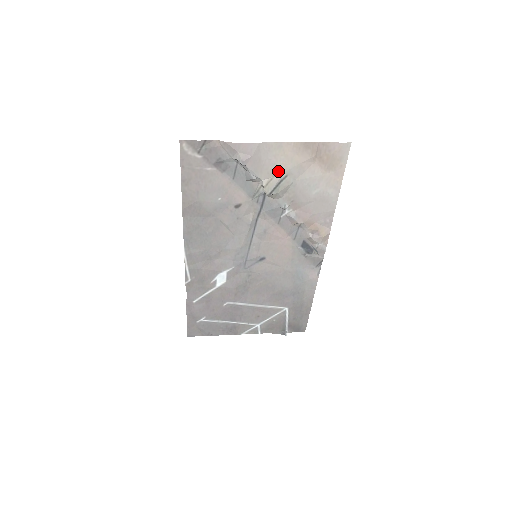
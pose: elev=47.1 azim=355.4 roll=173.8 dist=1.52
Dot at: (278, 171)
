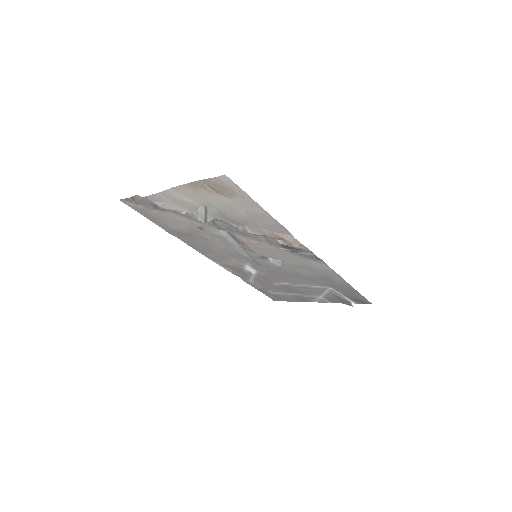
Dot at: (196, 205)
